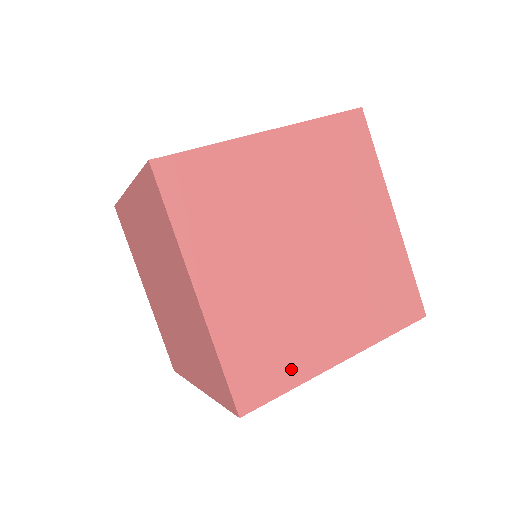
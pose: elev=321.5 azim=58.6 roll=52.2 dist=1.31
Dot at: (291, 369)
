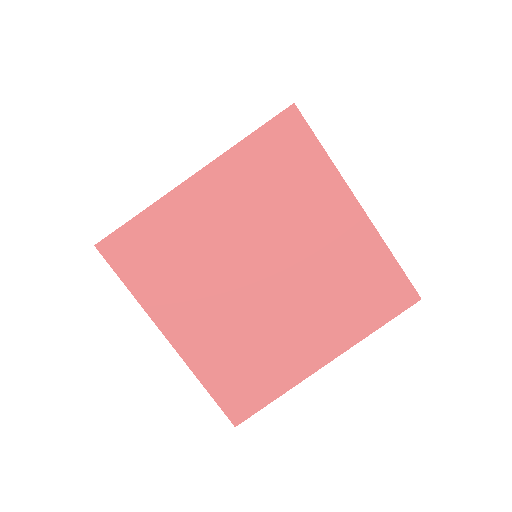
Dot at: occluded
